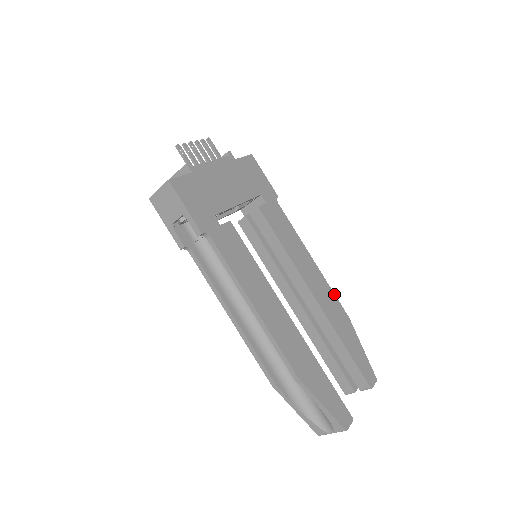
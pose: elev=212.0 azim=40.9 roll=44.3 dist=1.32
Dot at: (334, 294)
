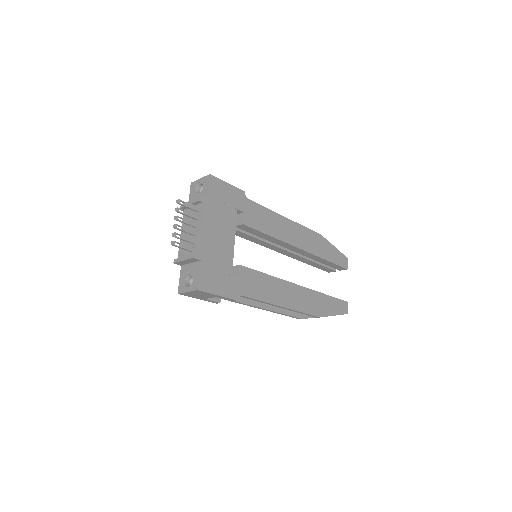
Dot at: (308, 229)
